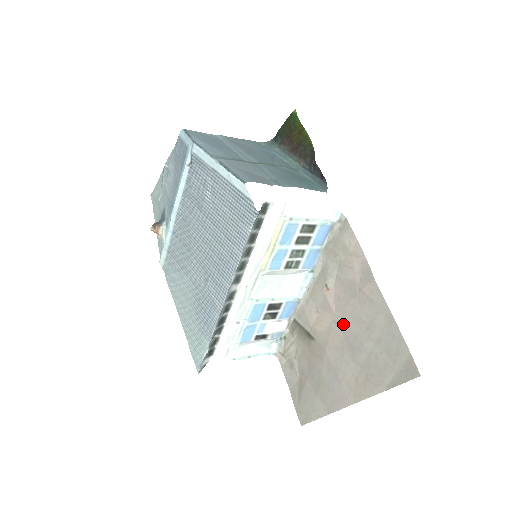
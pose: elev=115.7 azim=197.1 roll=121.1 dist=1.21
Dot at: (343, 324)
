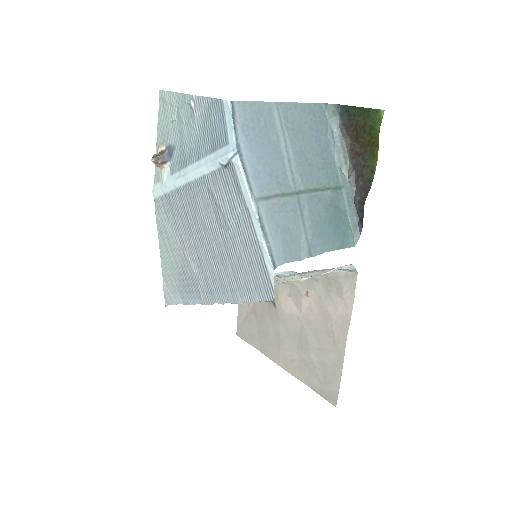
Dot at: (304, 327)
